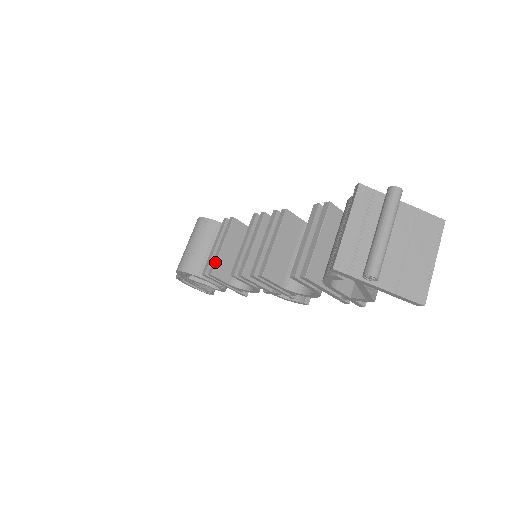
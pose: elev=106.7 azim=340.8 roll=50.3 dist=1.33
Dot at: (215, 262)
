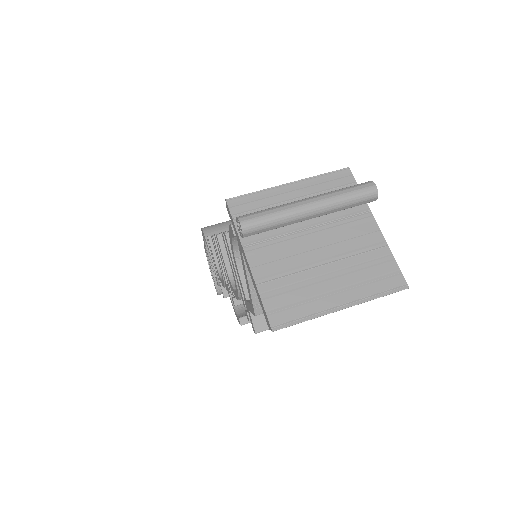
Dot at: occluded
